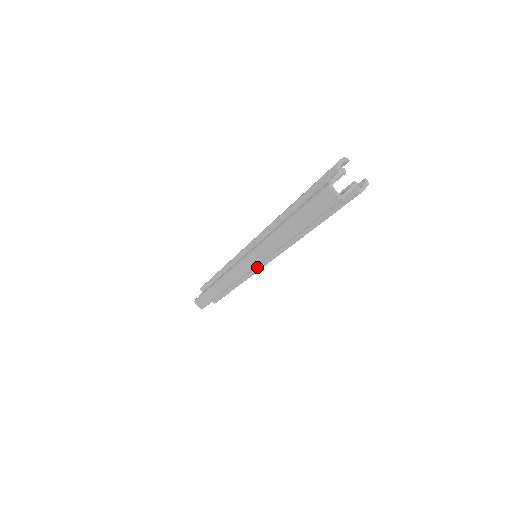
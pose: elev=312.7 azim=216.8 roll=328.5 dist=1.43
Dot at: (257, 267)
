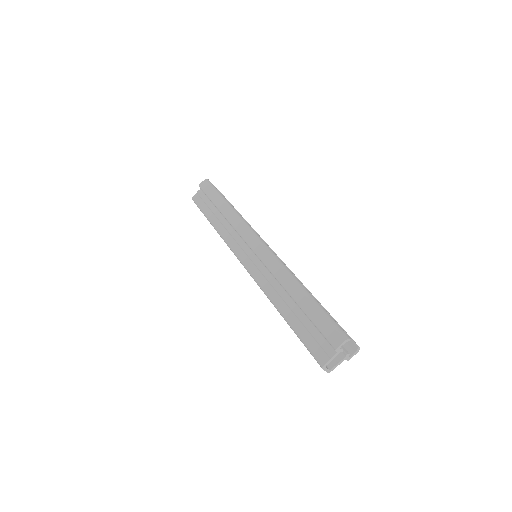
Dot at: occluded
